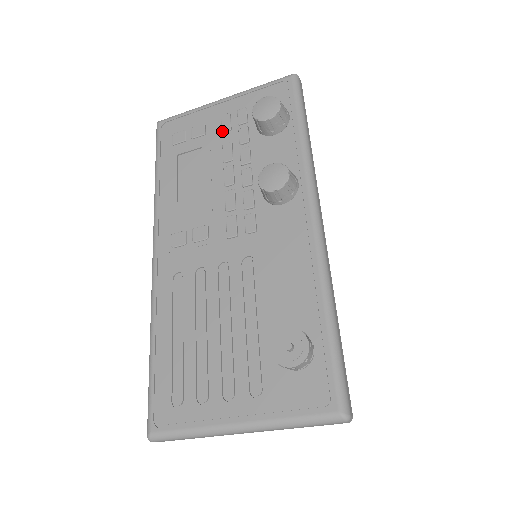
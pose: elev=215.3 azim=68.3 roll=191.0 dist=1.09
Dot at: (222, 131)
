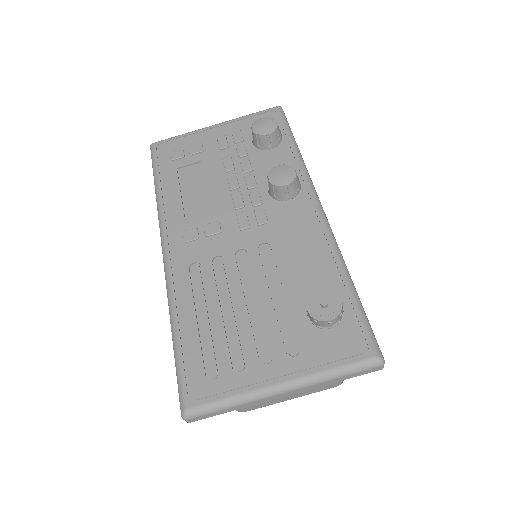
Dot at: (220, 148)
